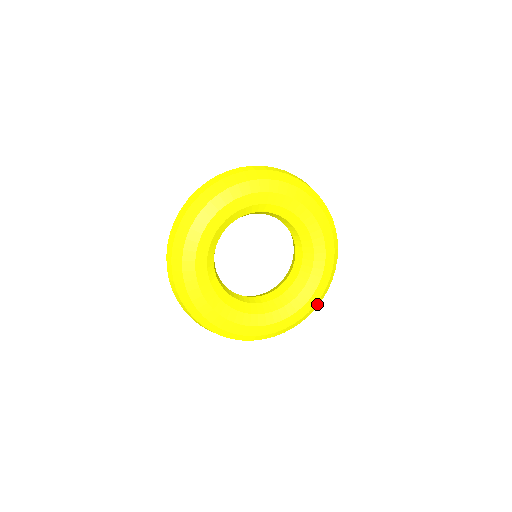
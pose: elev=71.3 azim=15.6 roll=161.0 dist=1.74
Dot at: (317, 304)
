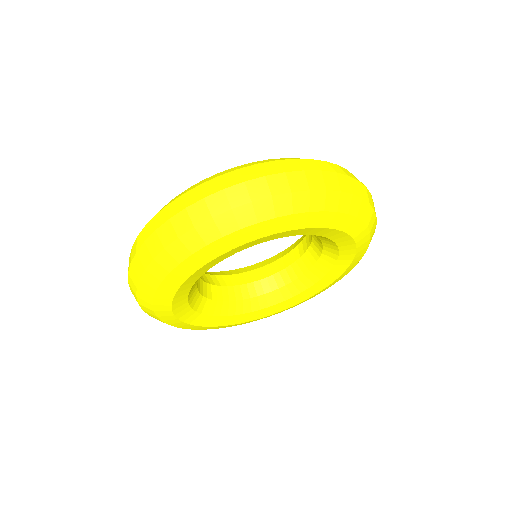
Dot at: occluded
